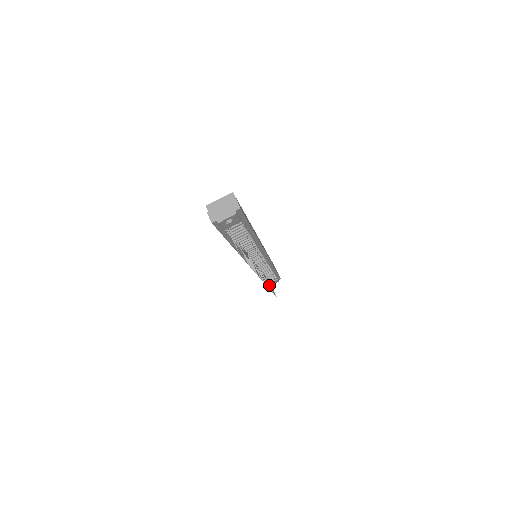
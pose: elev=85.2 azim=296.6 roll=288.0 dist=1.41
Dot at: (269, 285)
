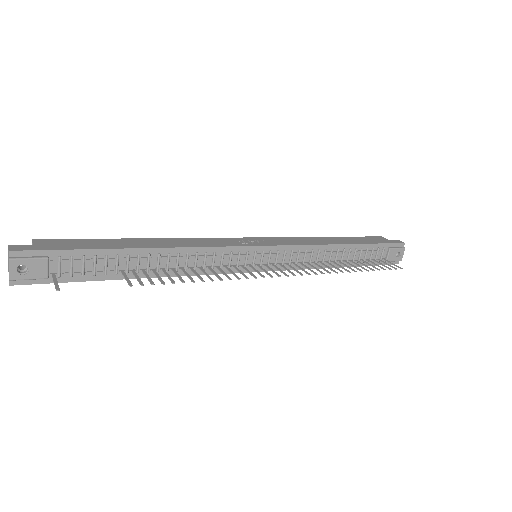
Dot at: (347, 267)
